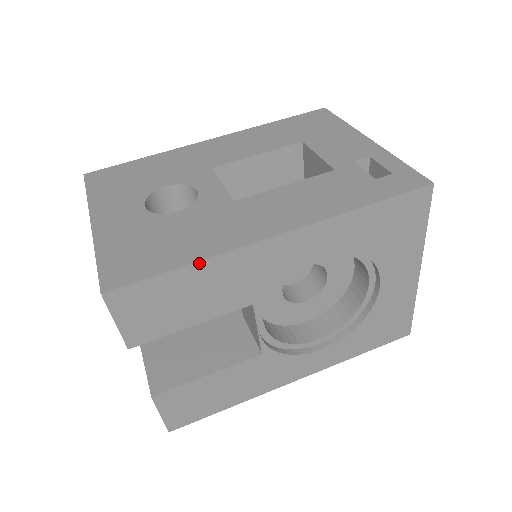
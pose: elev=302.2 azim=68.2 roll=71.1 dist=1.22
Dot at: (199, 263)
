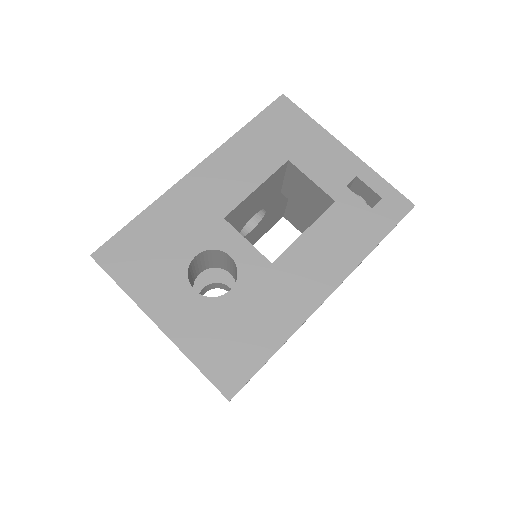
Dot at: occluded
